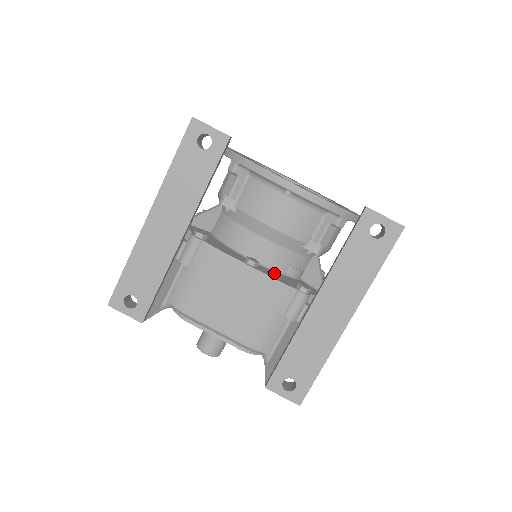
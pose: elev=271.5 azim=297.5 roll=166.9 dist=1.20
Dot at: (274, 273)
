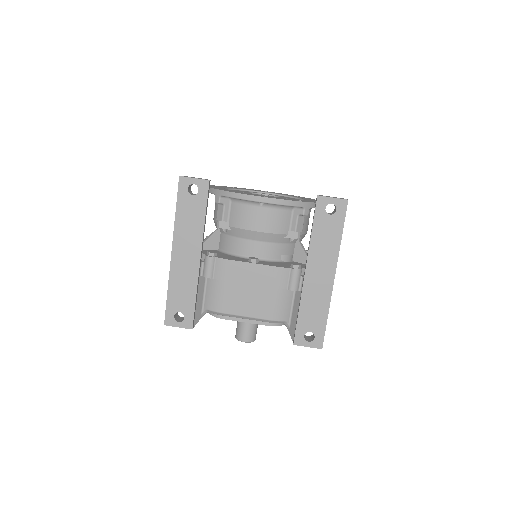
Dot at: (272, 263)
